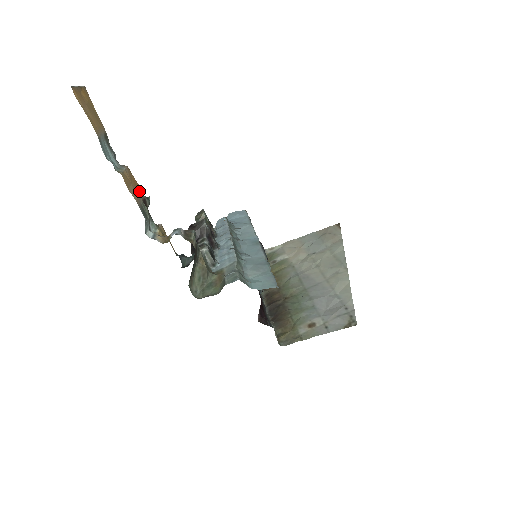
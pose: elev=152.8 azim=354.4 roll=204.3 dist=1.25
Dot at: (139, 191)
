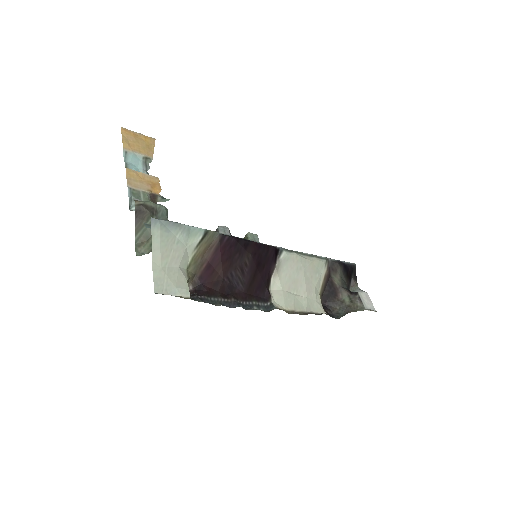
Dot at: (153, 190)
